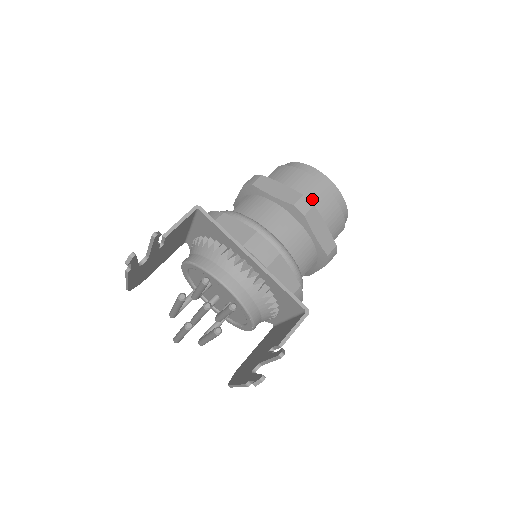
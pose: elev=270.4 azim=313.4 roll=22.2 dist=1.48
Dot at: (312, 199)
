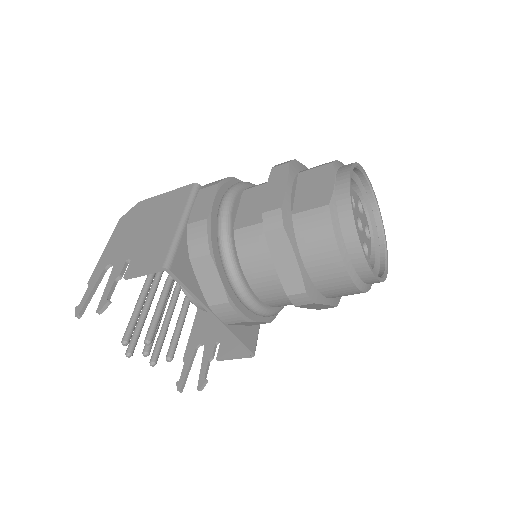
Dot at: (324, 286)
